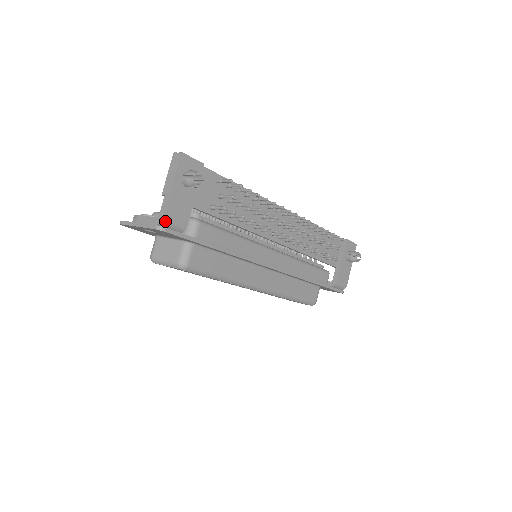
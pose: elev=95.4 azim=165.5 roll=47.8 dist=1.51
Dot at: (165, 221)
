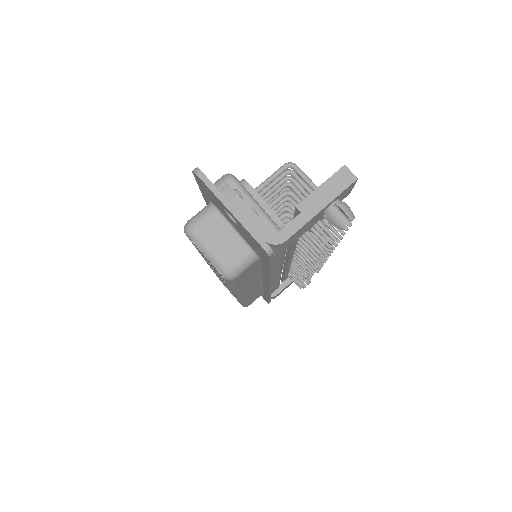
Dot at: (279, 245)
